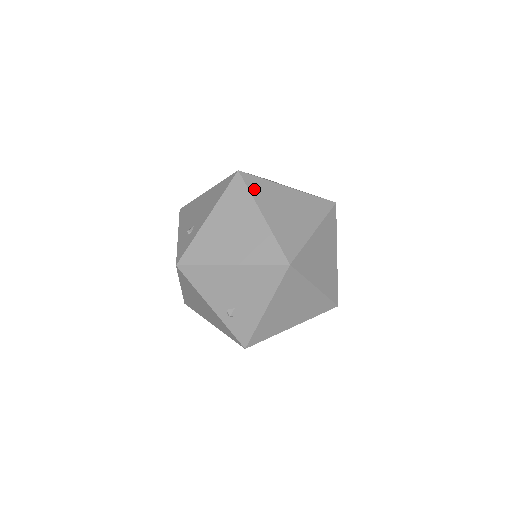
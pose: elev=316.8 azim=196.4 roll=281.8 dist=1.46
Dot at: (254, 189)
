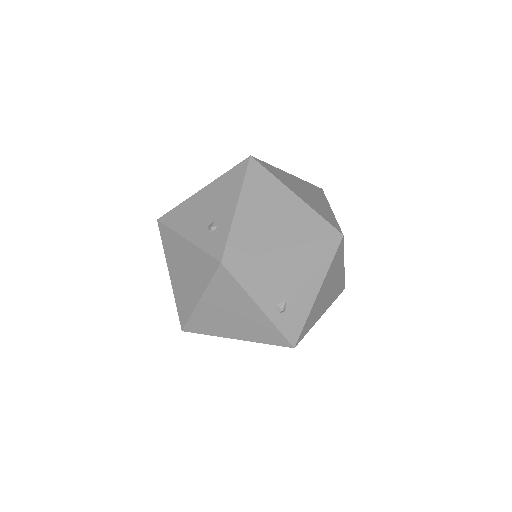
Dot at: (273, 172)
